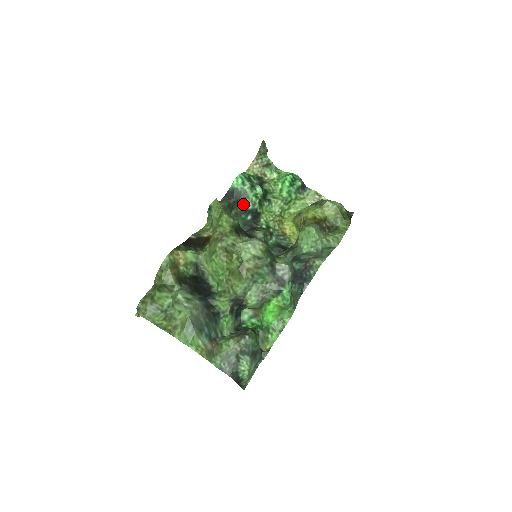
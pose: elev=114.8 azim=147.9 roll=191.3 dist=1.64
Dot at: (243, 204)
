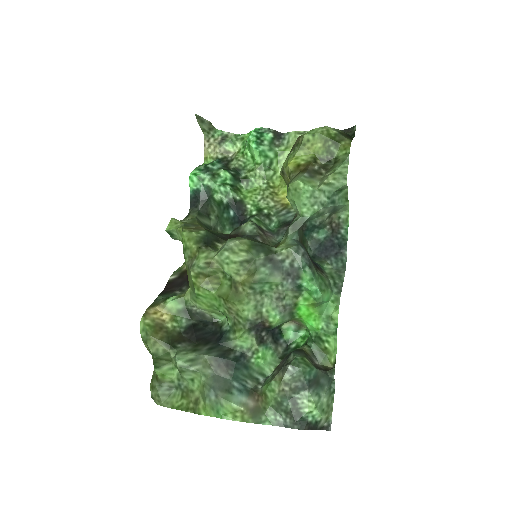
Dot at: (216, 202)
